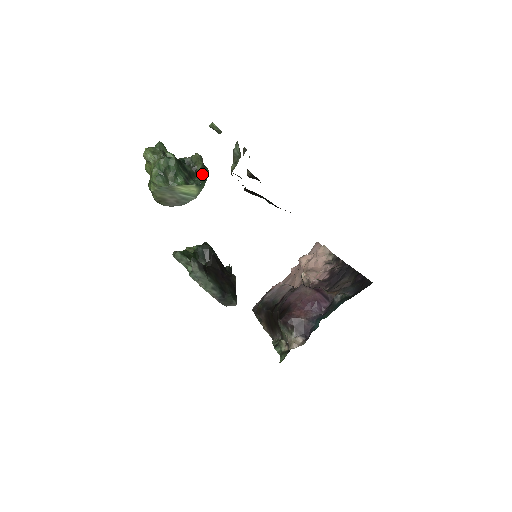
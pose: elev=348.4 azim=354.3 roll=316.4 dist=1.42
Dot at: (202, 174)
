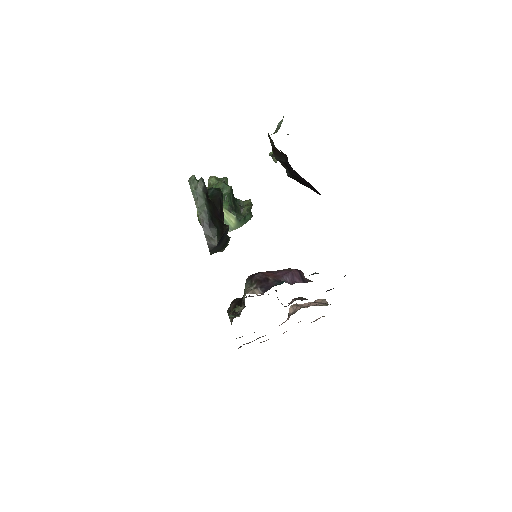
Dot at: (246, 214)
